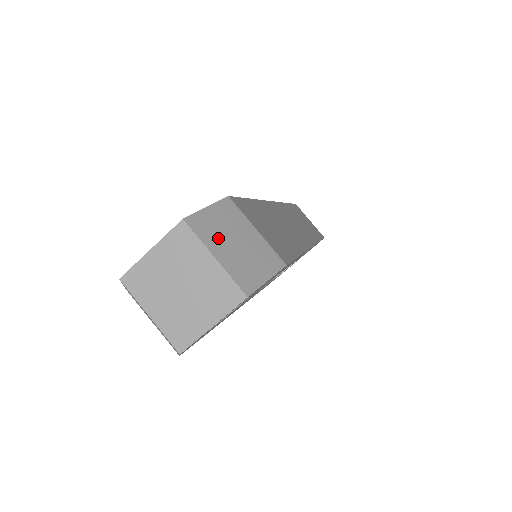
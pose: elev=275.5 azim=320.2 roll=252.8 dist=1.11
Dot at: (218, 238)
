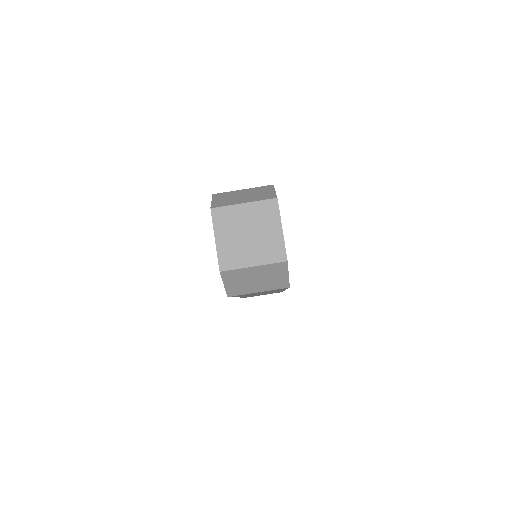
Dot at: (234, 201)
